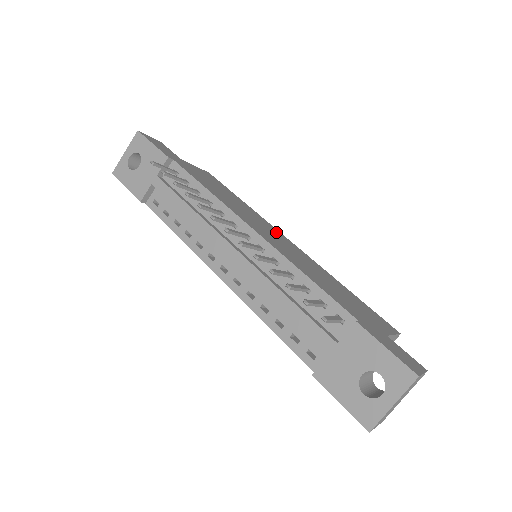
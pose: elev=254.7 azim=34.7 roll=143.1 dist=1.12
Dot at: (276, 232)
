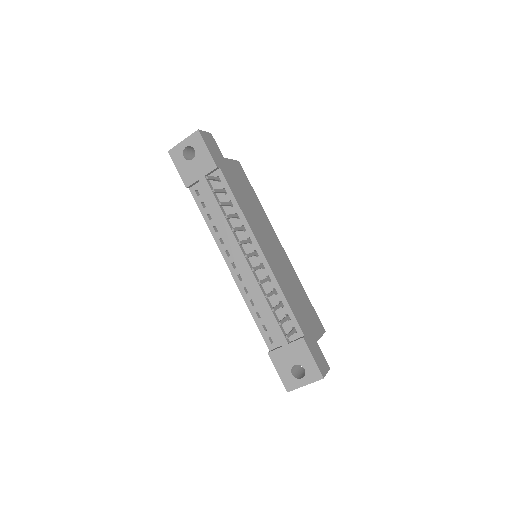
Dot at: (274, 238)
